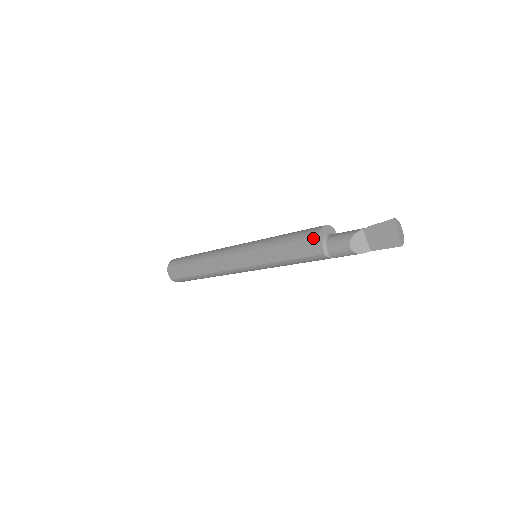
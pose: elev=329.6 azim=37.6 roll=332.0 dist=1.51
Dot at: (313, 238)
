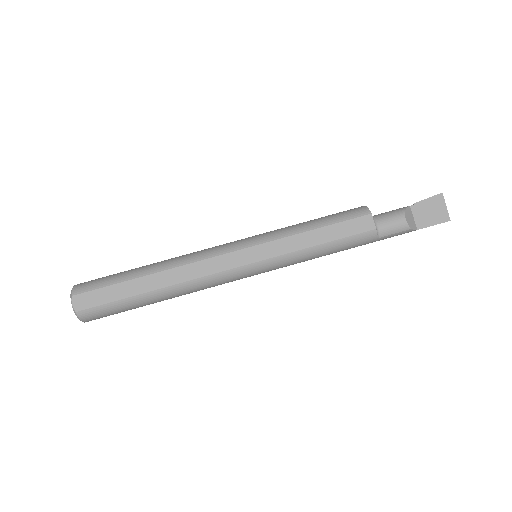
Dot at: (362, 212)
